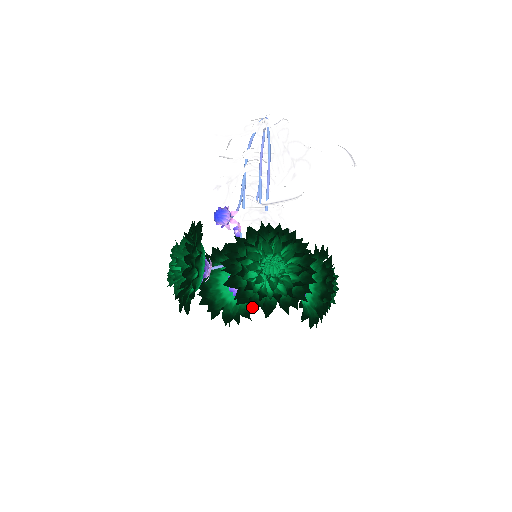
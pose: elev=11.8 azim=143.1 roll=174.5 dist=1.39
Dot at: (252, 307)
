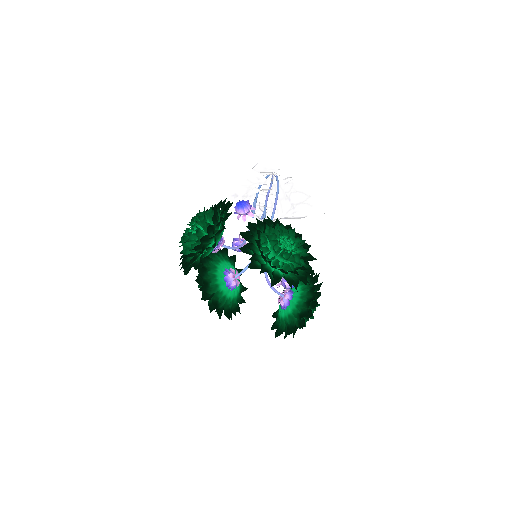
Dot at: (263, 271)
